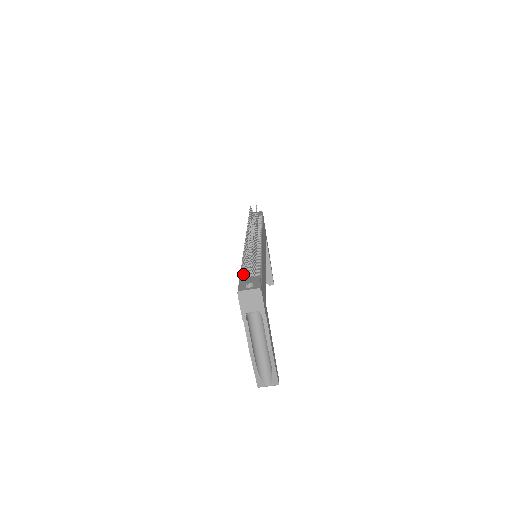
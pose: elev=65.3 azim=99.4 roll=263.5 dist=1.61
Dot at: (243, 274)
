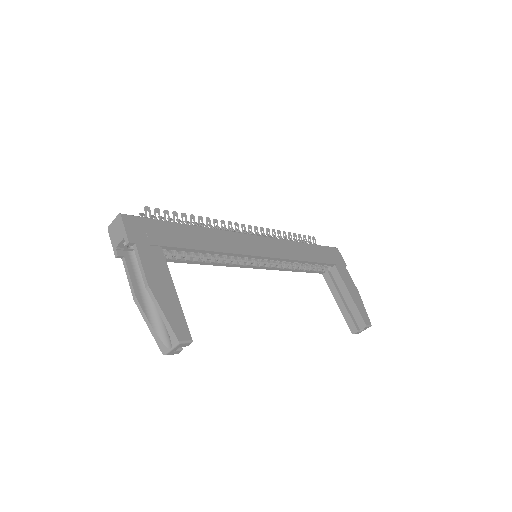
Dot at: occluded
